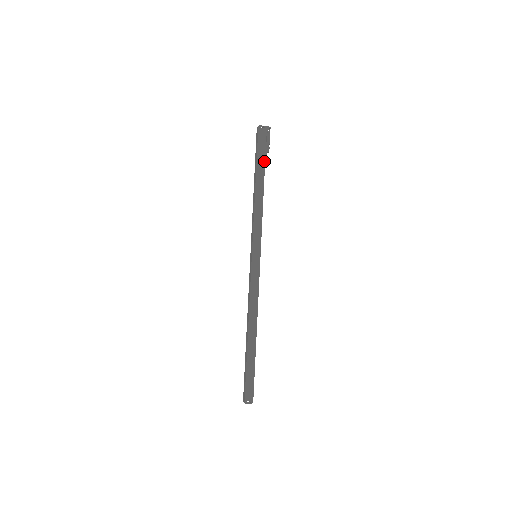
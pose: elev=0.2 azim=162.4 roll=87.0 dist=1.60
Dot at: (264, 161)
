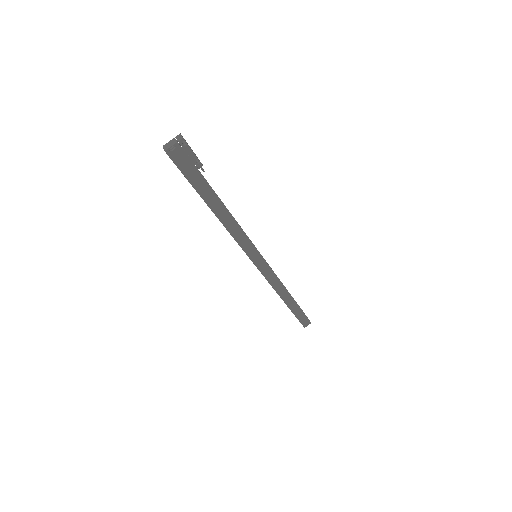
Dot at: (205, 182)
